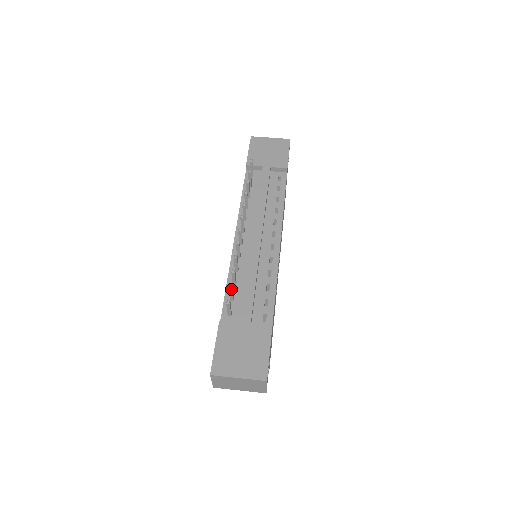
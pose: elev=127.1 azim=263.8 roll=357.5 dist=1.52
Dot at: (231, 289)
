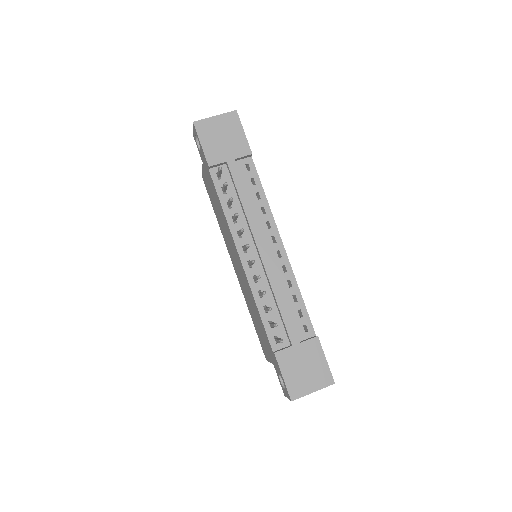
Dot at: (276, 326)
